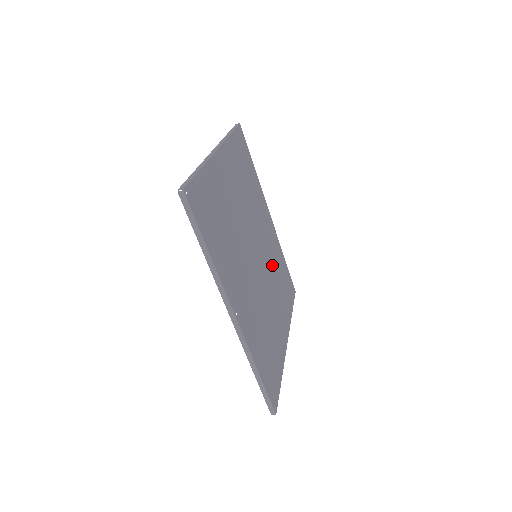
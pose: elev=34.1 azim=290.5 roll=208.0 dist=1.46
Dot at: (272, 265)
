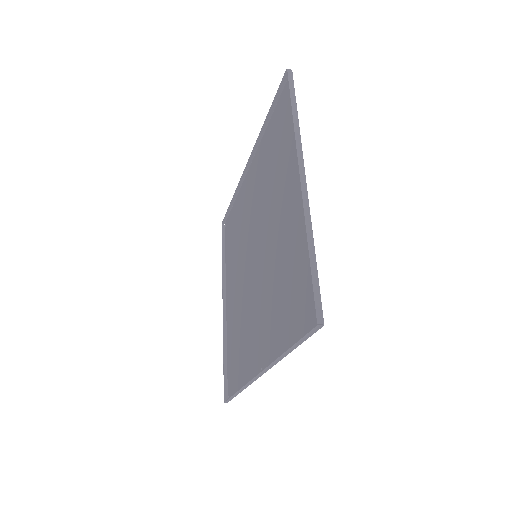
Dot at: (244, 235)
